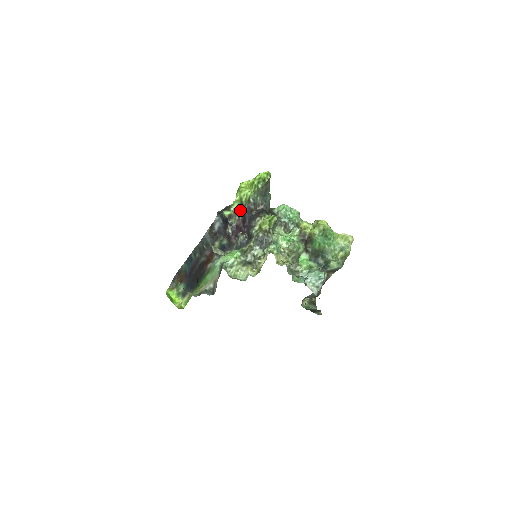
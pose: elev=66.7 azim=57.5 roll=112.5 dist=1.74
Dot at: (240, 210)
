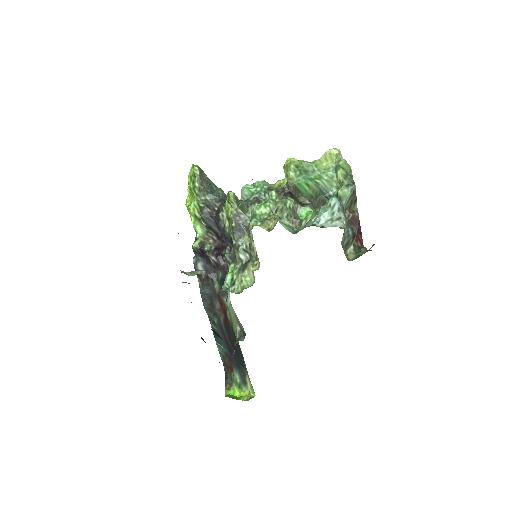
Dot at: (207, 231)
